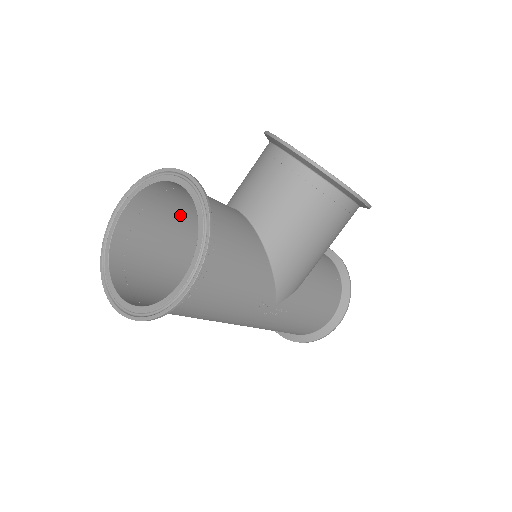
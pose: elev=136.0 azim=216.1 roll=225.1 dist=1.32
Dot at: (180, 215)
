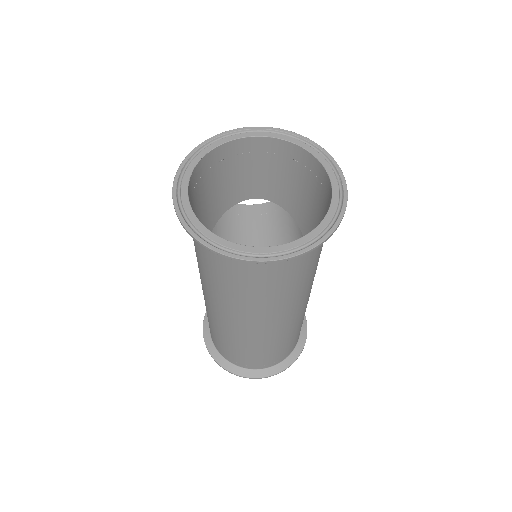
Dot at: (199, 218)
